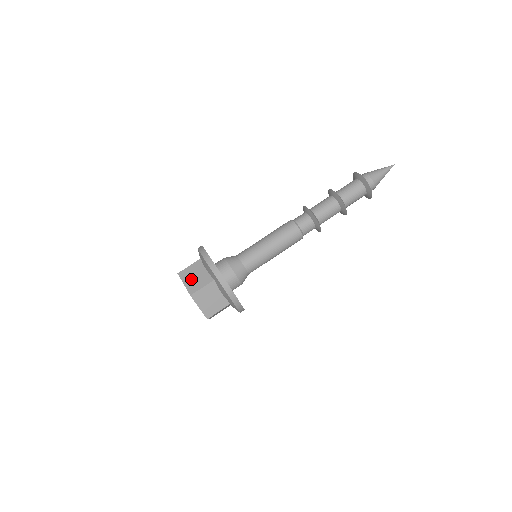
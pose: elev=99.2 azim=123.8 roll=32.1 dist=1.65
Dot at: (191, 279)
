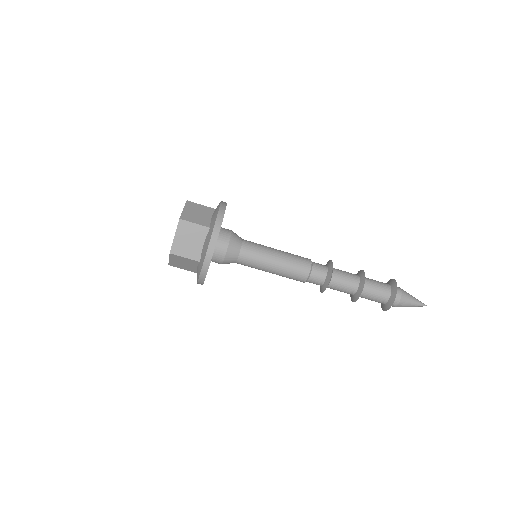
Dot at: (184, 239)
